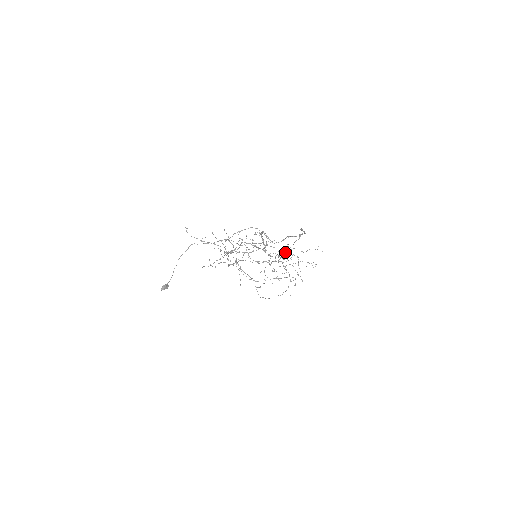
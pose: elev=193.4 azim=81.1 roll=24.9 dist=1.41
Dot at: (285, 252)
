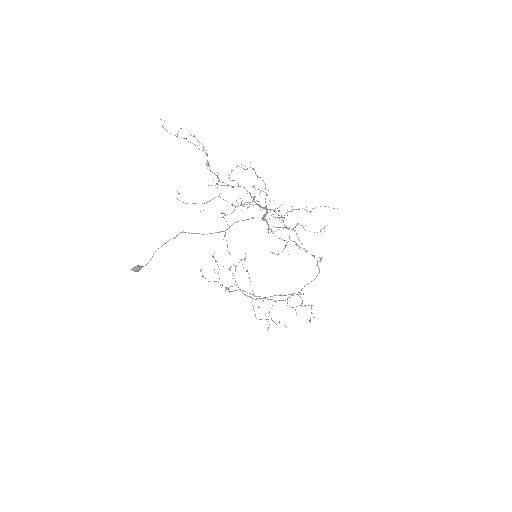
Dot at: (287, 212)
